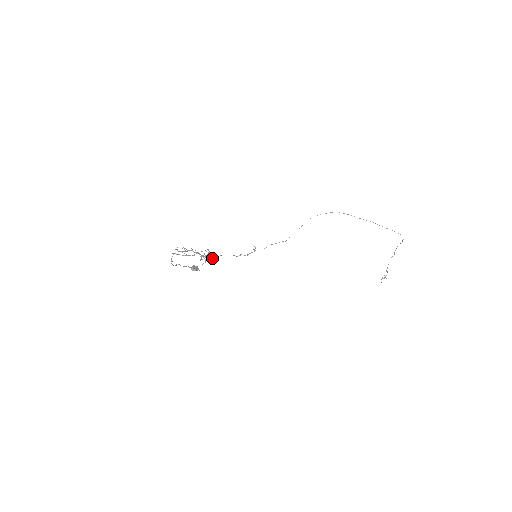
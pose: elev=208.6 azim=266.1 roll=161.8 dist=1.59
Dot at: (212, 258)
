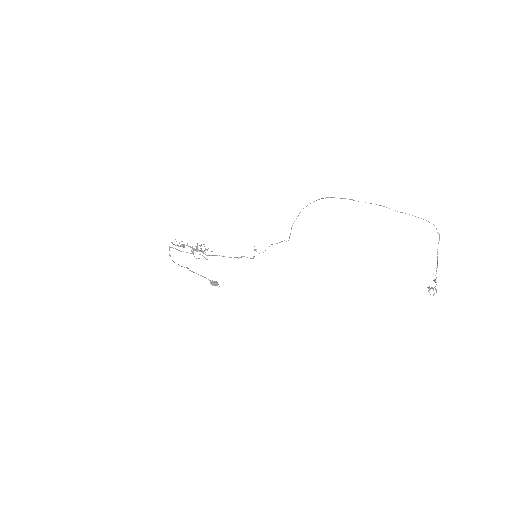
Dot at: occluded
